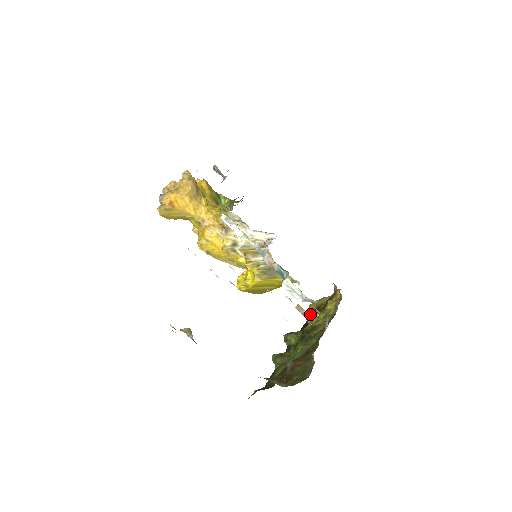
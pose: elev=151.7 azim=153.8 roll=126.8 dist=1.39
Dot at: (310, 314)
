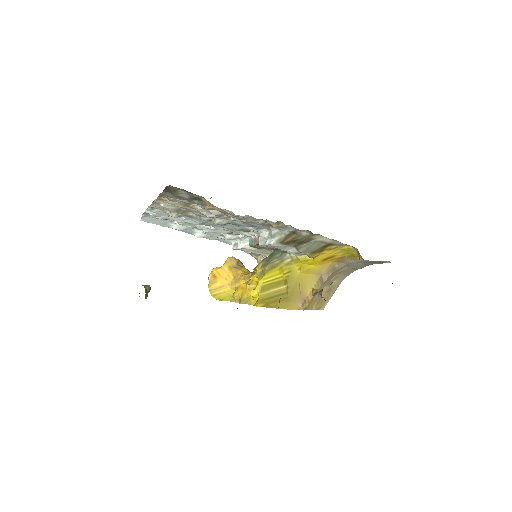
Dot at: occluded
